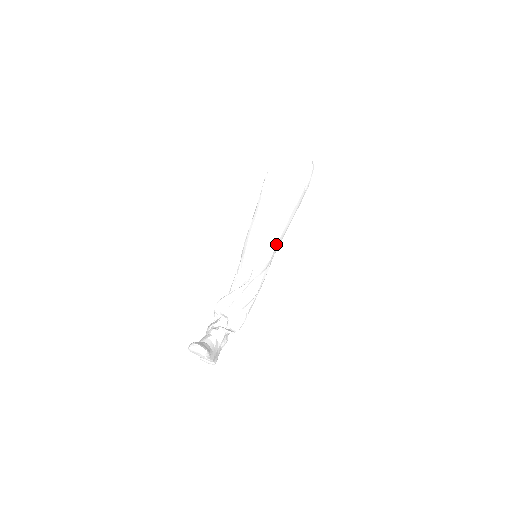
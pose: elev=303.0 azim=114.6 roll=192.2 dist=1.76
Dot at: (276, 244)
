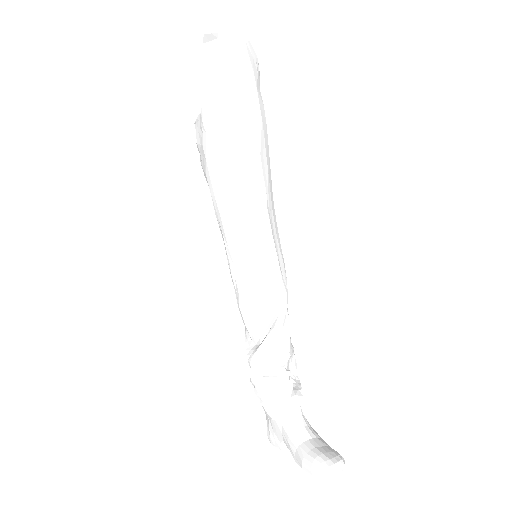
Dot at: occluded
